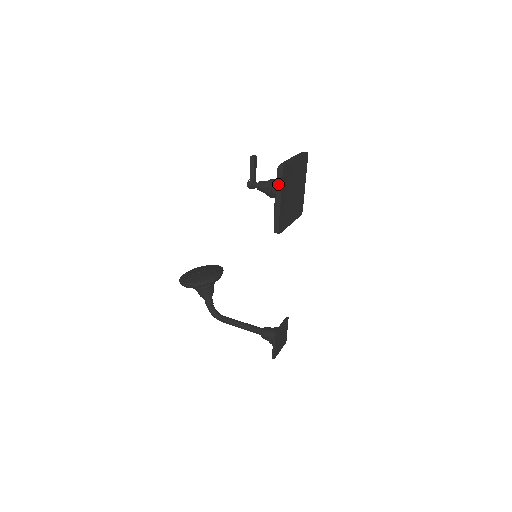
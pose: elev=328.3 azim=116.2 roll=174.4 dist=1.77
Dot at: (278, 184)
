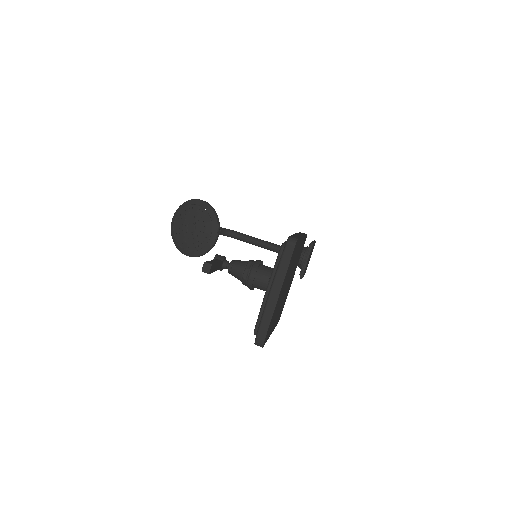
Dot at: occluded
